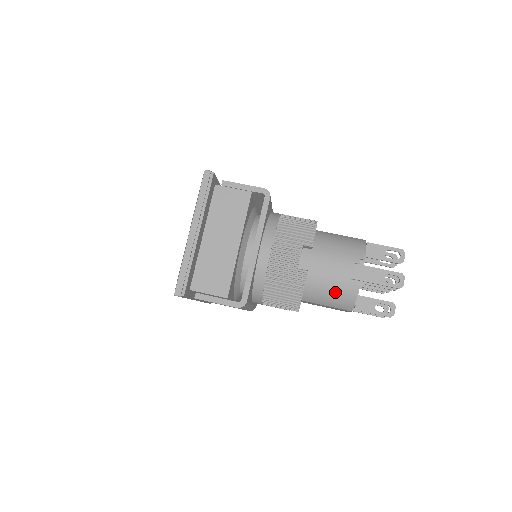
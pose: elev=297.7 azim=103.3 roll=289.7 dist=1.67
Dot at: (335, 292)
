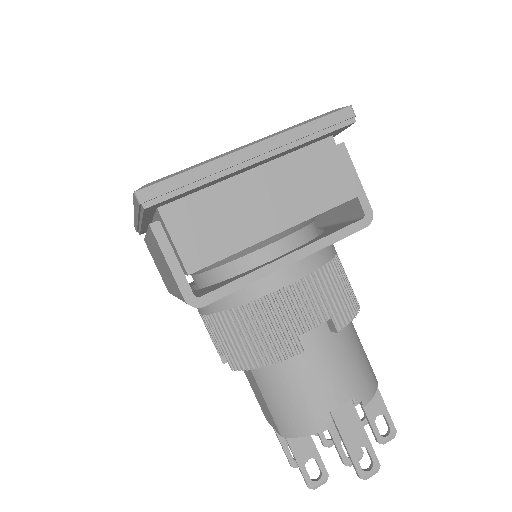
Dot at: (297, 403)
